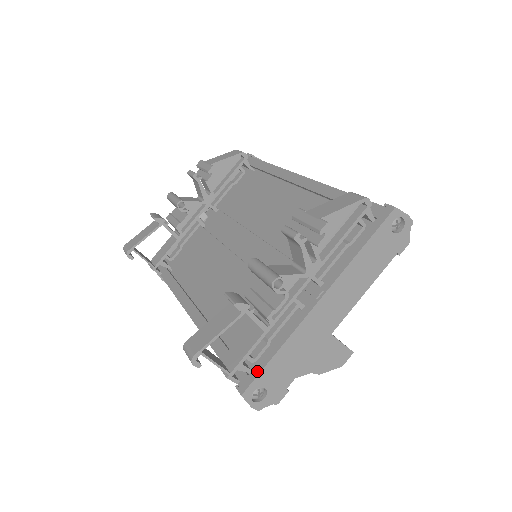
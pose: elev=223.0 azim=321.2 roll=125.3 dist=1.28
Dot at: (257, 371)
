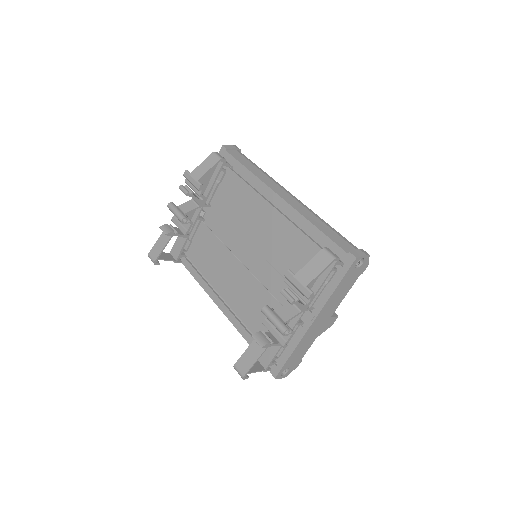
Dot at: (281, 364)
